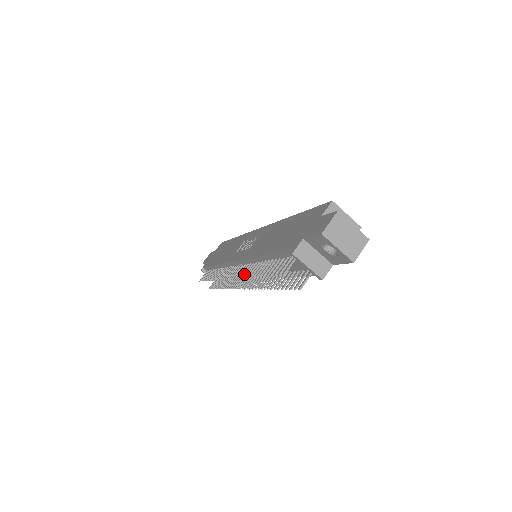
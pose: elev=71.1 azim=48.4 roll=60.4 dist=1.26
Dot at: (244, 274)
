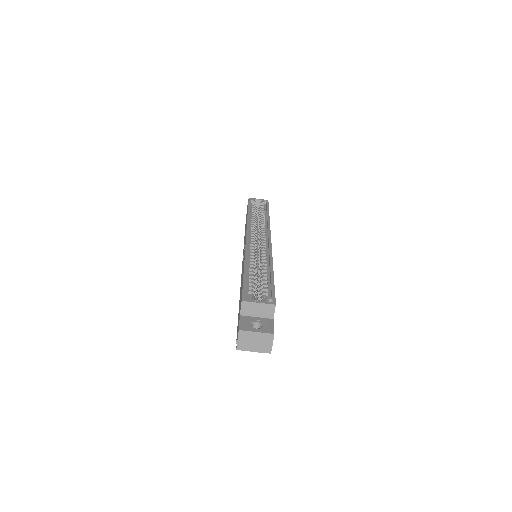
Dot at: occluded
